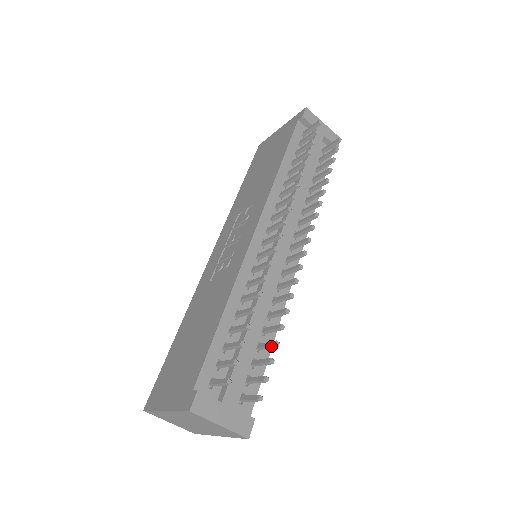
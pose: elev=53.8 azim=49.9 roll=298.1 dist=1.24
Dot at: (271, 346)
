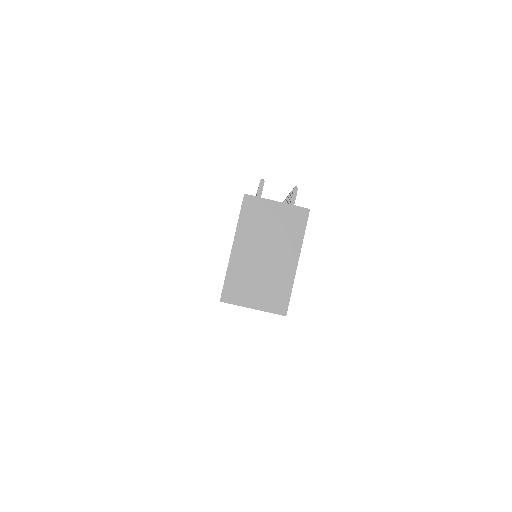
Dot at: occluded
